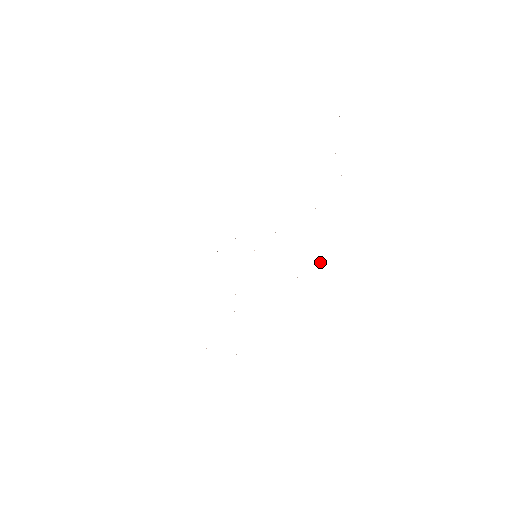
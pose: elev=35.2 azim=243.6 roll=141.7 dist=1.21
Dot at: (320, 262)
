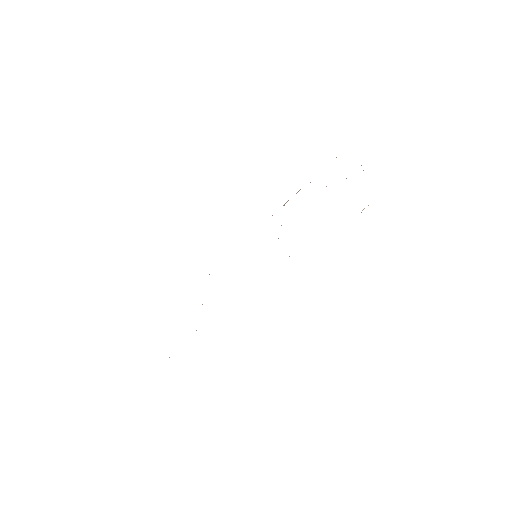
Dot at: occluded
